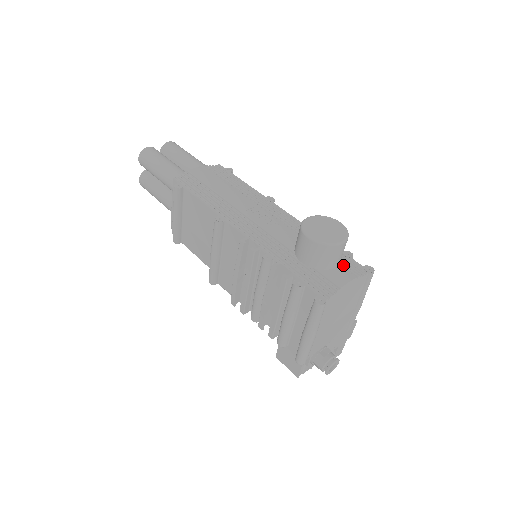
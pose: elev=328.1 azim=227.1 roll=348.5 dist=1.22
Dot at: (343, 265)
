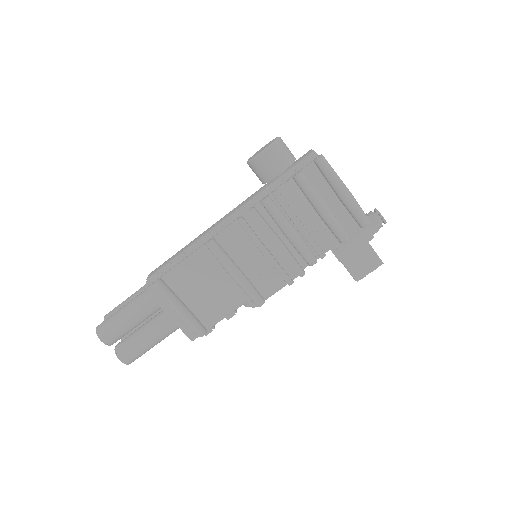
Dot at: occluded
